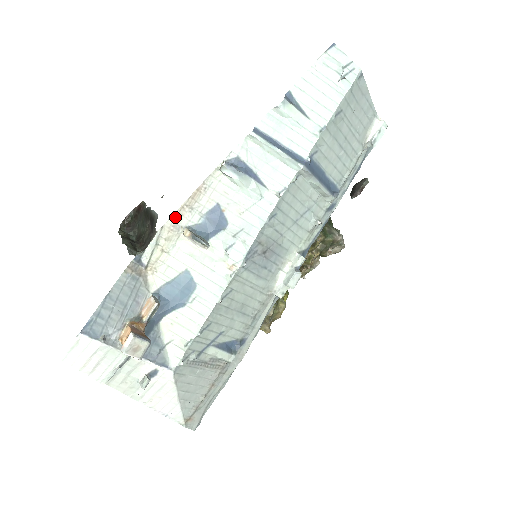
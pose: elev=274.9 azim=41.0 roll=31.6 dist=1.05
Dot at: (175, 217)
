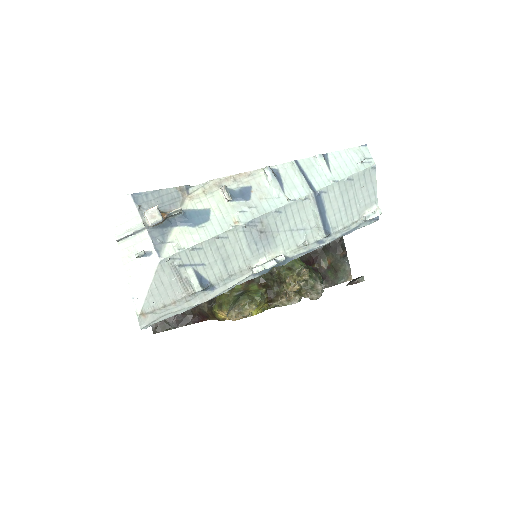
Dot at: (223, 179)
